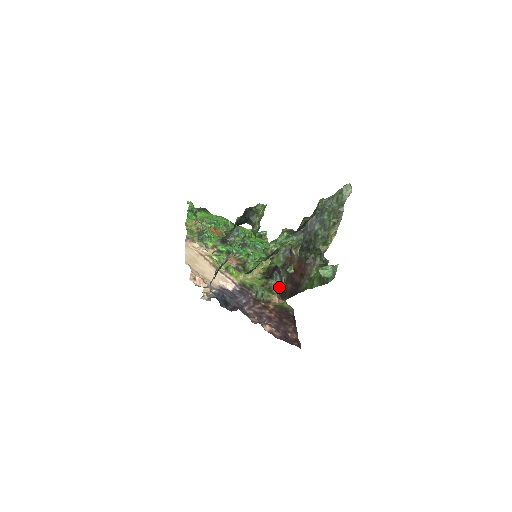
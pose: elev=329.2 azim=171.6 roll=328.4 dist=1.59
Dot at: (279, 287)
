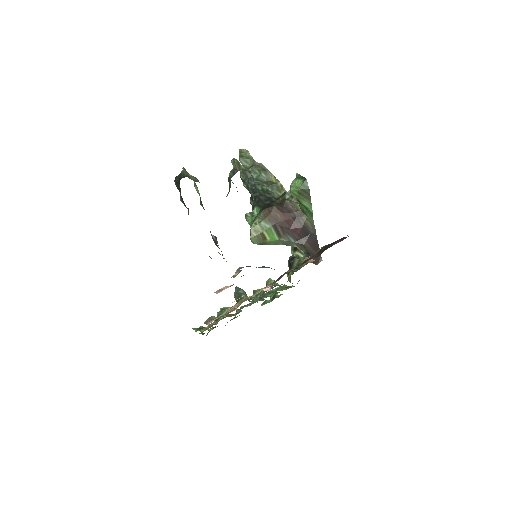
Dot at: occluded
